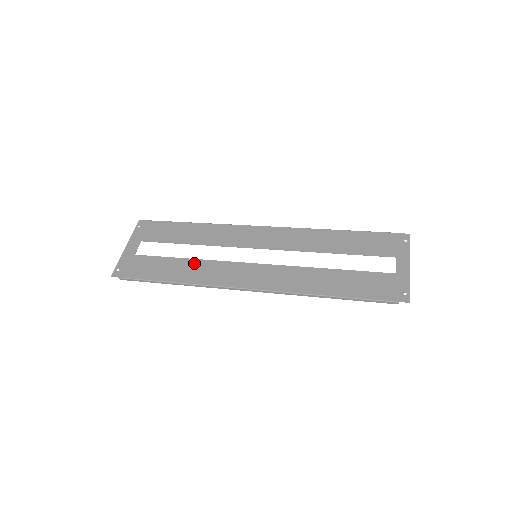
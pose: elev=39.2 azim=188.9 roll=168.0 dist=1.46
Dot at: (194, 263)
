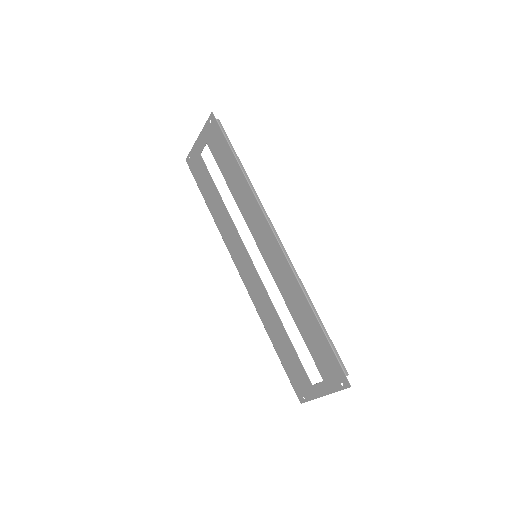
Dot at: (224, 211)
